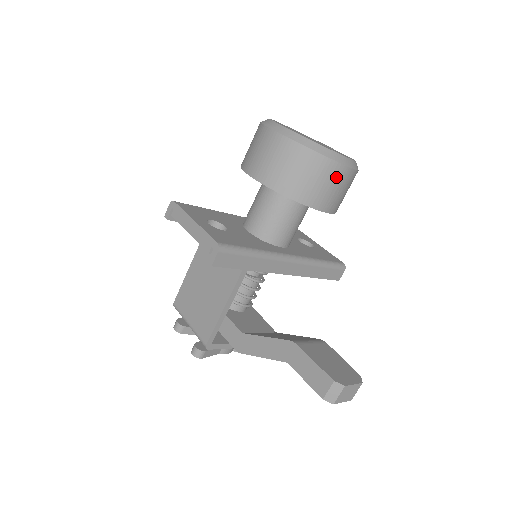
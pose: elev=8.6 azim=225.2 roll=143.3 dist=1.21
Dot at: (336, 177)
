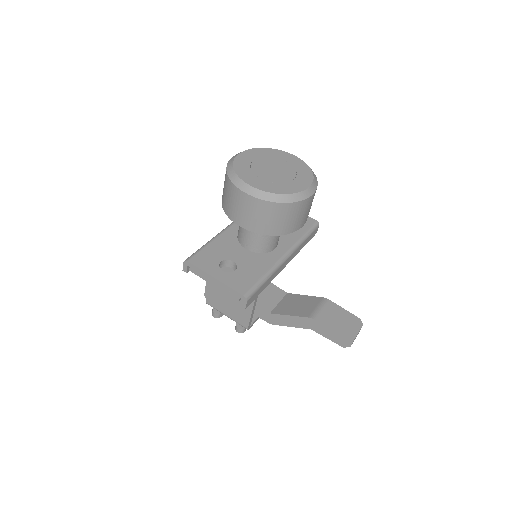
Dot at: (306, 206)
